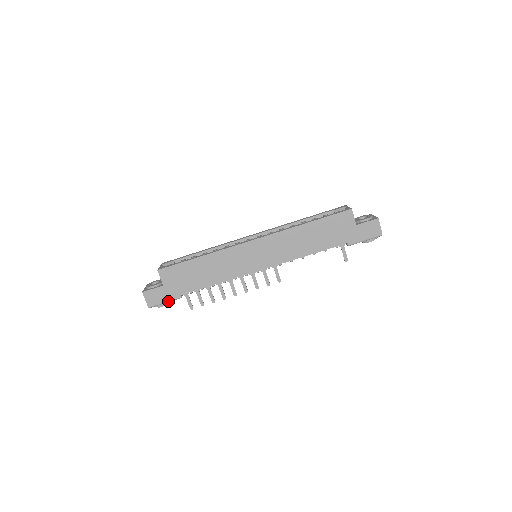
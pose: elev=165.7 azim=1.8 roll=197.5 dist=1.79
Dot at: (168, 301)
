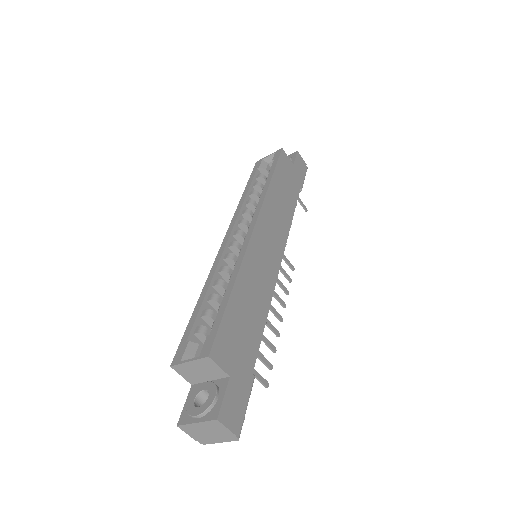
Dot at: (248, 398)
